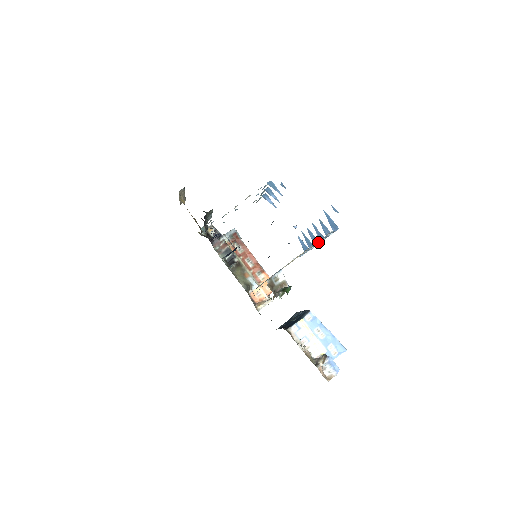
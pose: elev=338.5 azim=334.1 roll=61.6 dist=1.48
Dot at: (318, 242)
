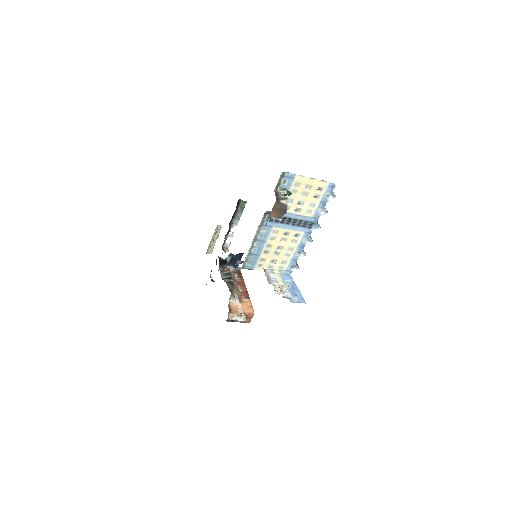
Dot at: (316, 219)
